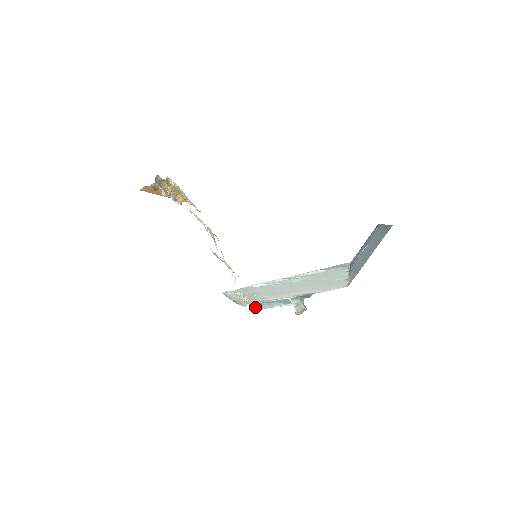
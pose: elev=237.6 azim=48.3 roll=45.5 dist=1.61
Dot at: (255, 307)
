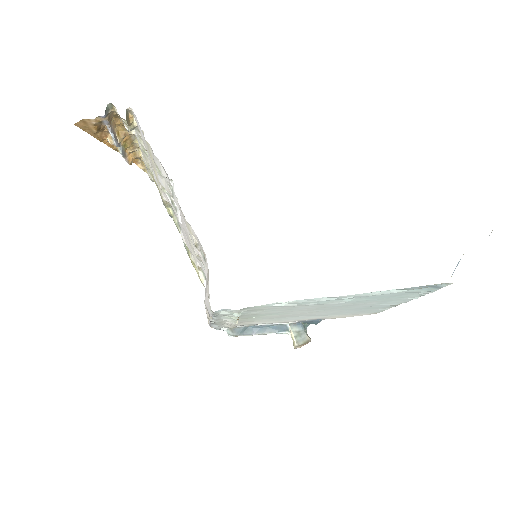
Dot at: (235, 332)
